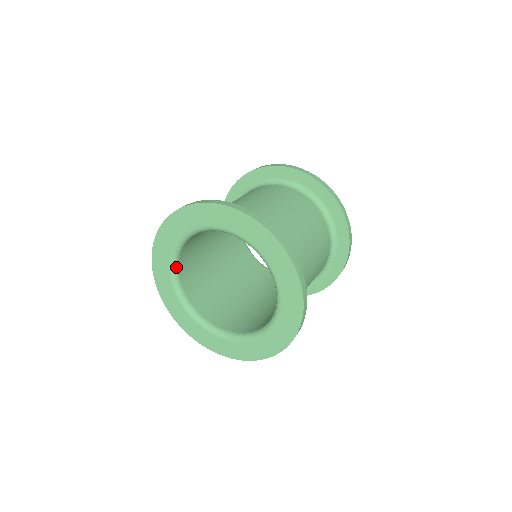
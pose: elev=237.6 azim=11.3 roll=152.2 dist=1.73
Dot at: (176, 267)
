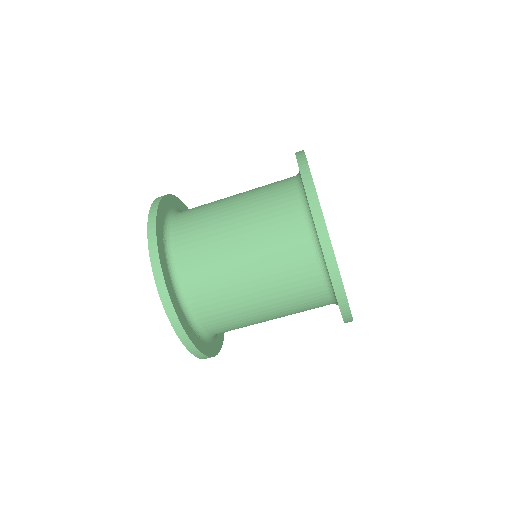
Dot at: occluded
